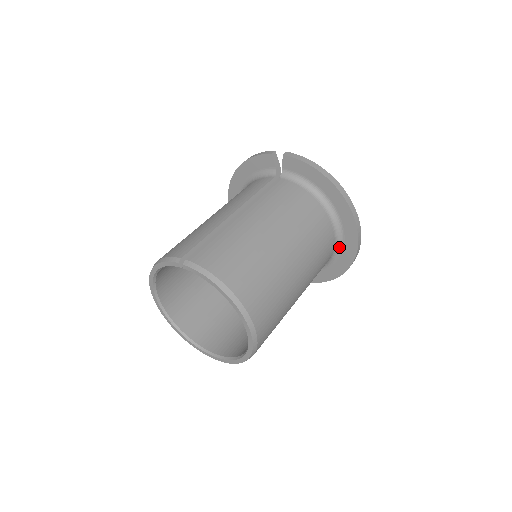
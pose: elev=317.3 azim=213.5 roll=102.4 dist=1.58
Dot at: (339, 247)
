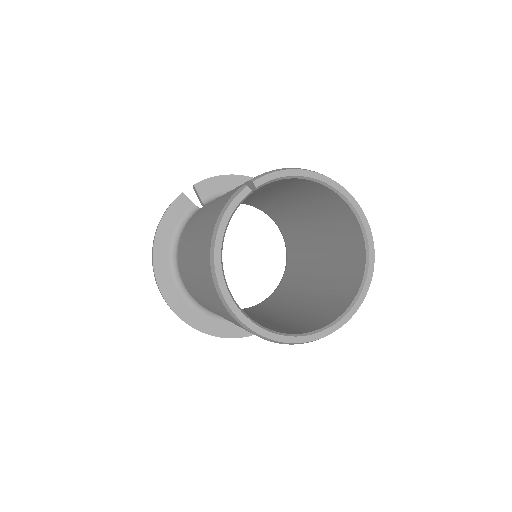
Dot at: occluded
